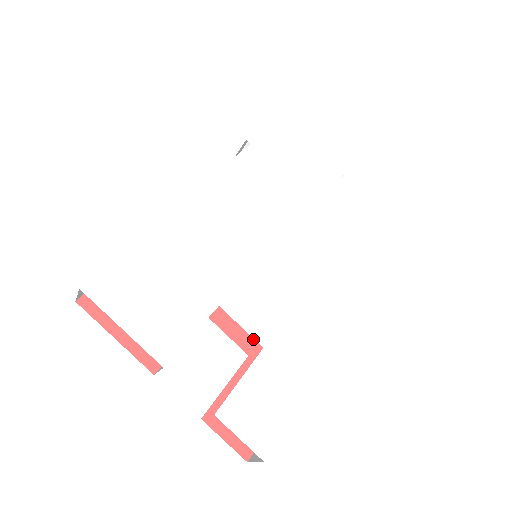
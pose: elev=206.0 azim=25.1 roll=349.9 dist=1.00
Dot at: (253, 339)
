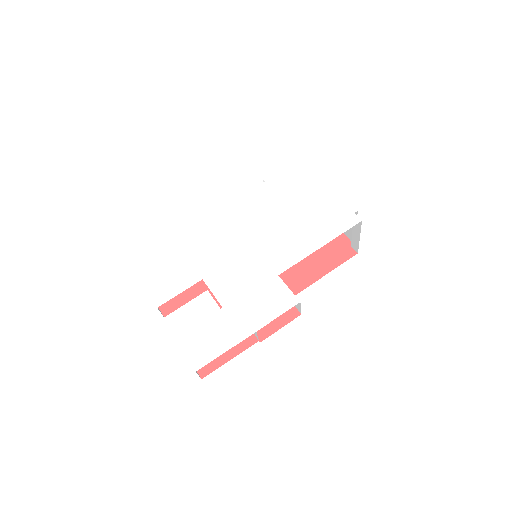
Dot at: occluded
